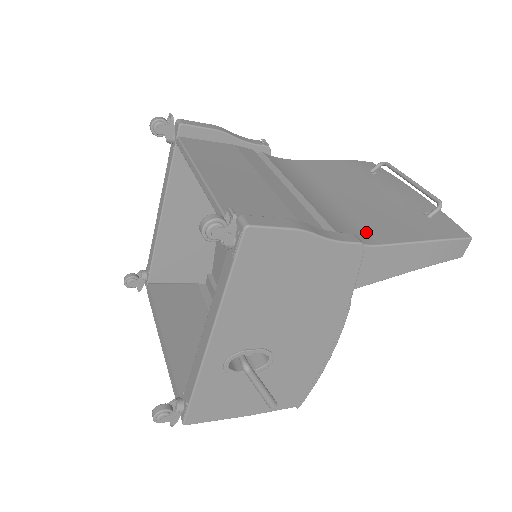
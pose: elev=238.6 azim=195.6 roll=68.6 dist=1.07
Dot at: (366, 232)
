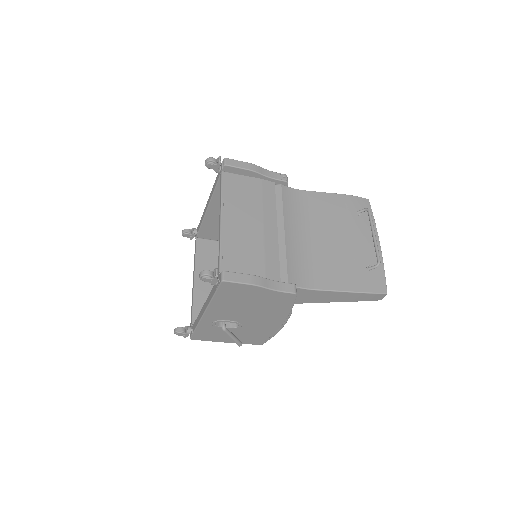
Dot at: (313, 277)
